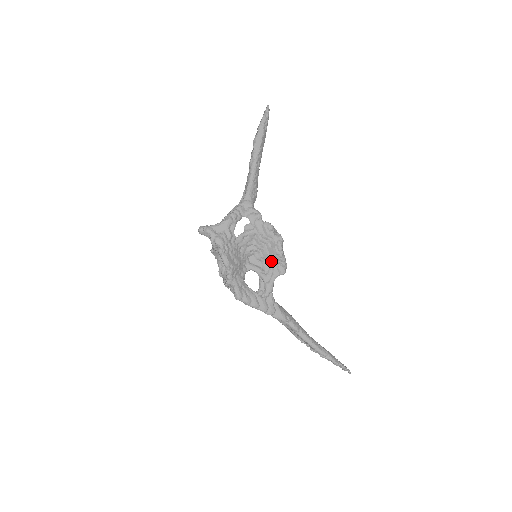
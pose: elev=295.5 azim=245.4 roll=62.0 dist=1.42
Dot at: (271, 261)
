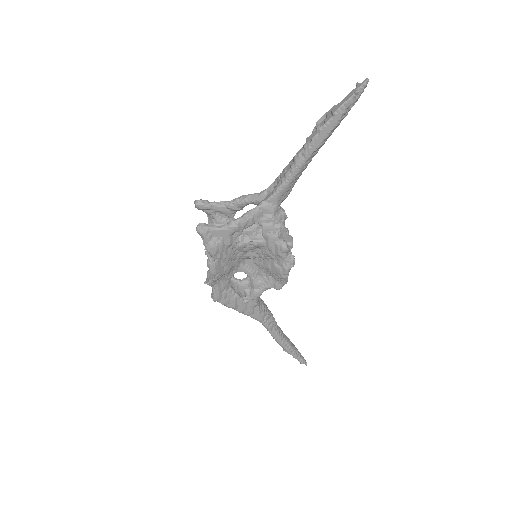
Dot at: (270, 273)
